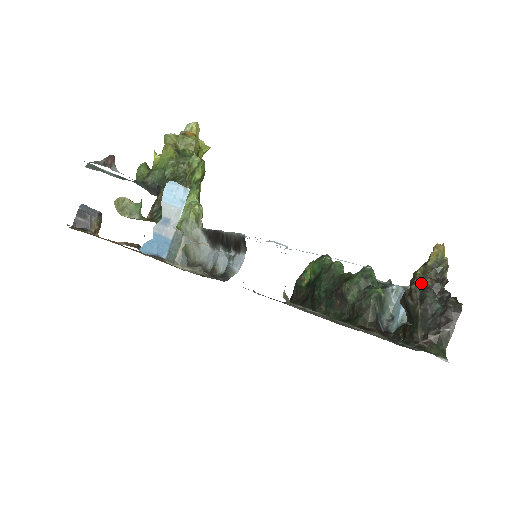
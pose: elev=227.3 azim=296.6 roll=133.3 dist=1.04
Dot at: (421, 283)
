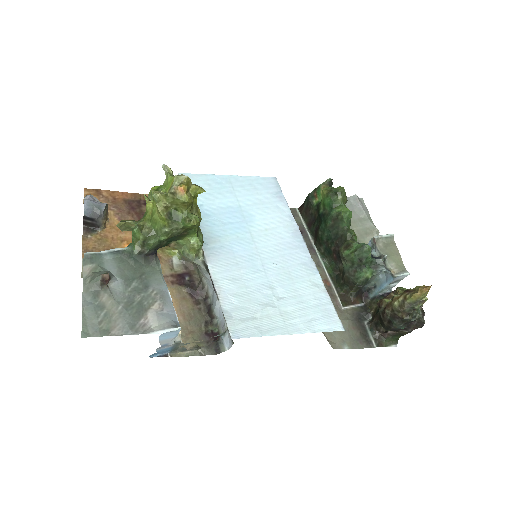
Dot at: (394, 313)
